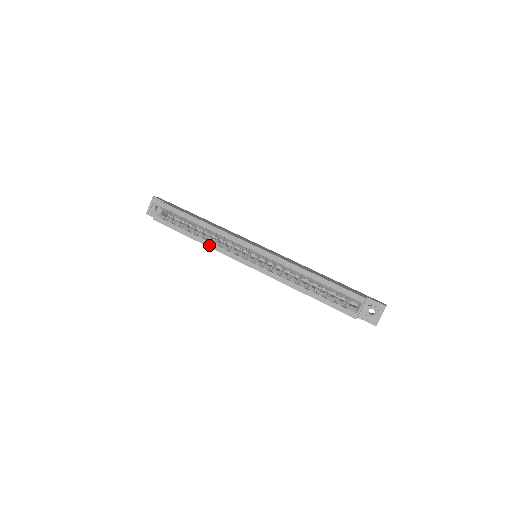
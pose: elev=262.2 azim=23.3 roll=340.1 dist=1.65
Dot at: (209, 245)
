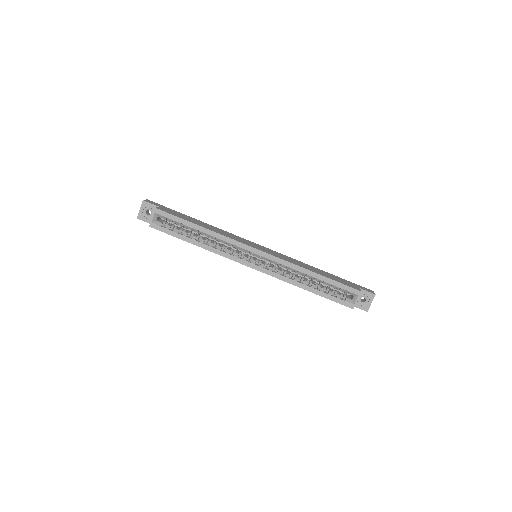
Dot at: (212, 250)
